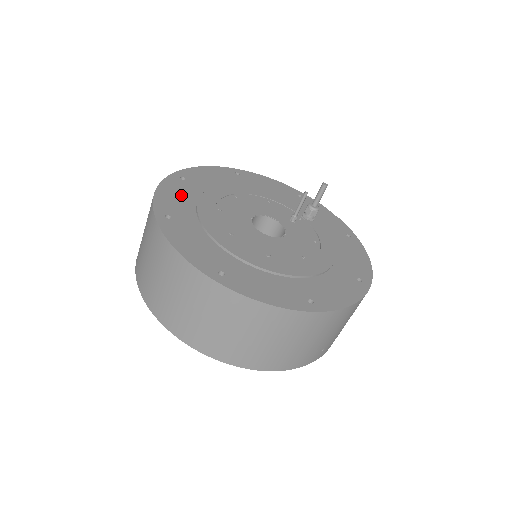
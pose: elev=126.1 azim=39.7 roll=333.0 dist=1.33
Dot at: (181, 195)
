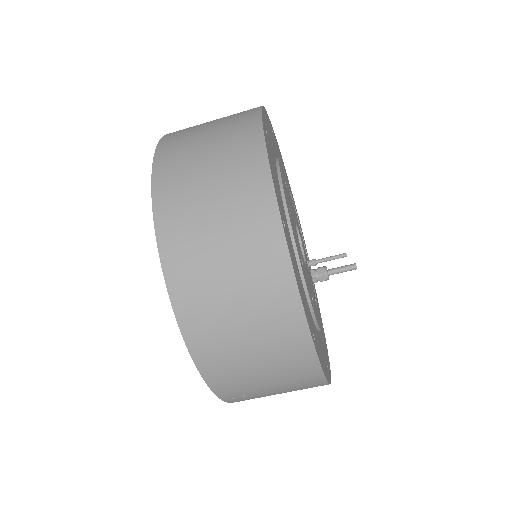
Dot at: occluded
